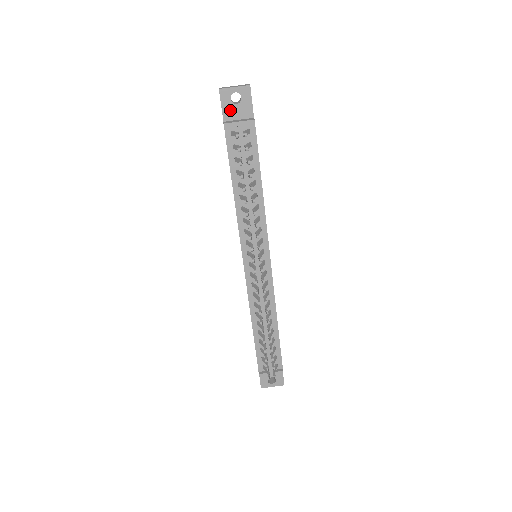
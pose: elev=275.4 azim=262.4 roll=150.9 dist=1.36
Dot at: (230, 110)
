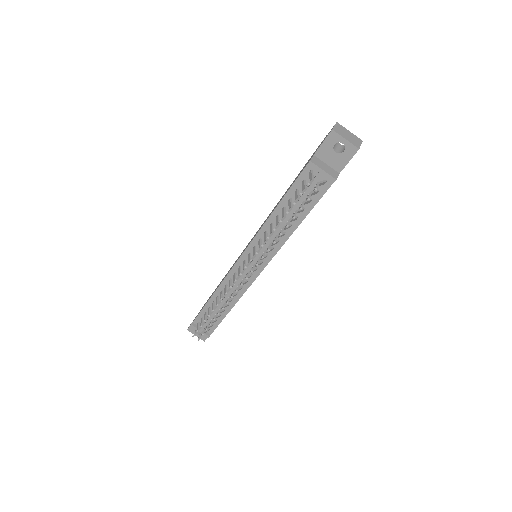
Dot at: (326, 152)
